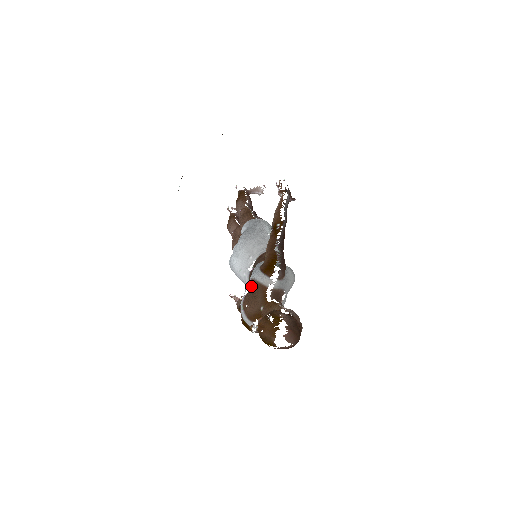
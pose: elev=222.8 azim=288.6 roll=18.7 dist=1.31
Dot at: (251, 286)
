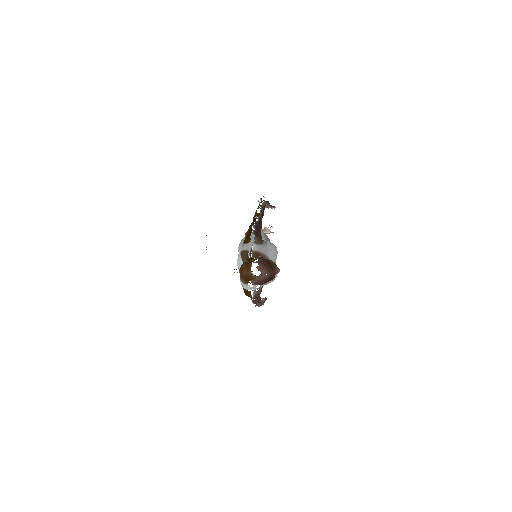
Dot at: occluded
